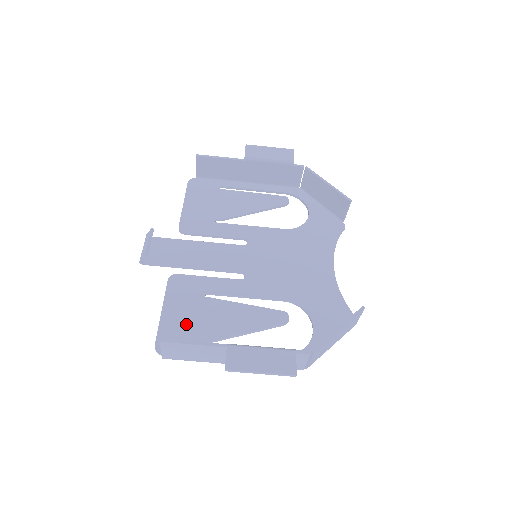
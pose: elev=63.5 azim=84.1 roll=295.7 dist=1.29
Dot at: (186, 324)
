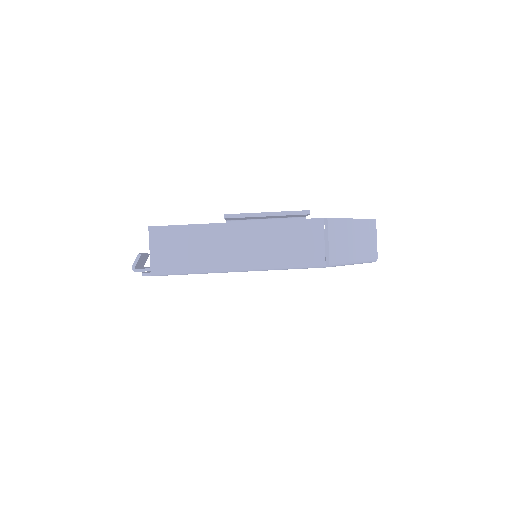
Dot at: occluded
